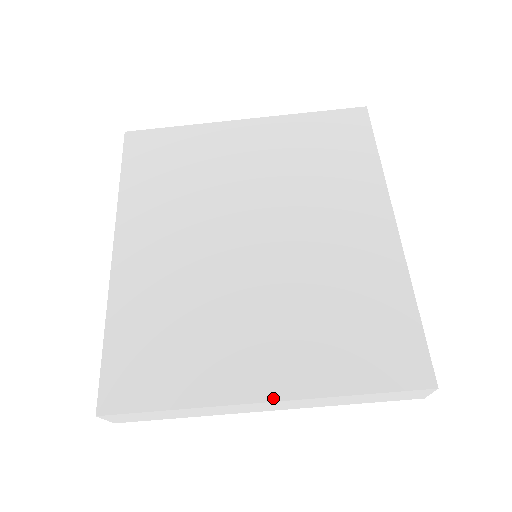
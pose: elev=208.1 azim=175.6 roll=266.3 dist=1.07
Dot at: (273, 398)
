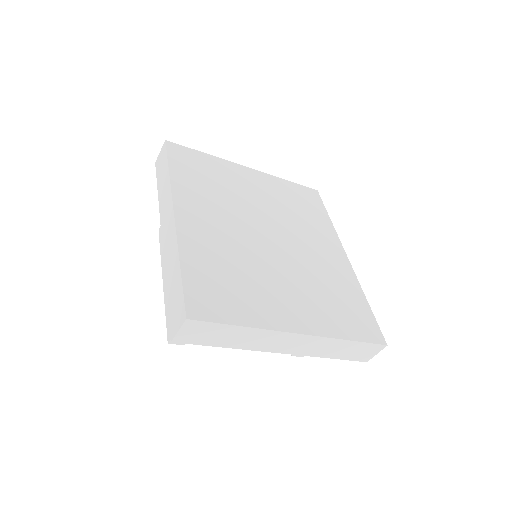
Dot at: (305, 332)
